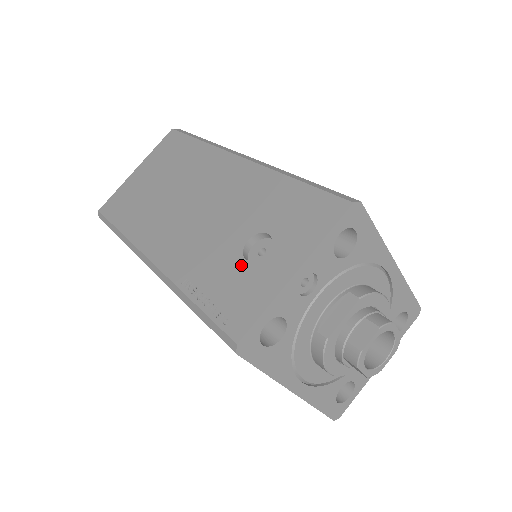
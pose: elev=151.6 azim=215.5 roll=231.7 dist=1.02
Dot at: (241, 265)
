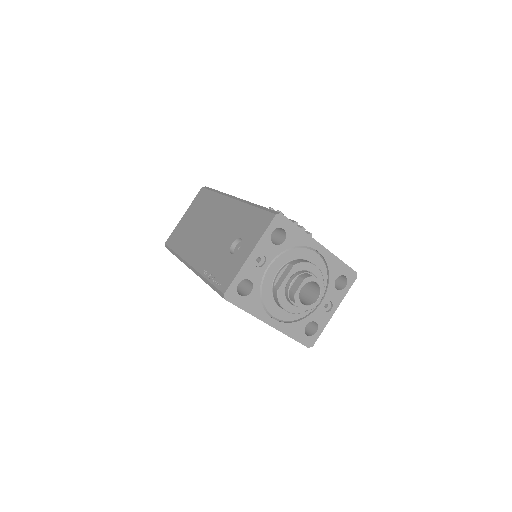
Dot at: (228, 257)
